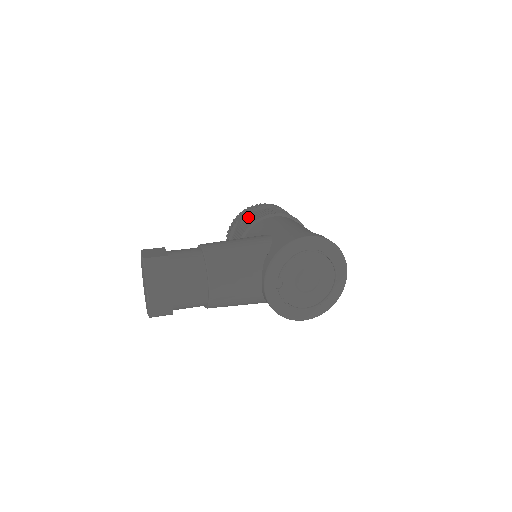
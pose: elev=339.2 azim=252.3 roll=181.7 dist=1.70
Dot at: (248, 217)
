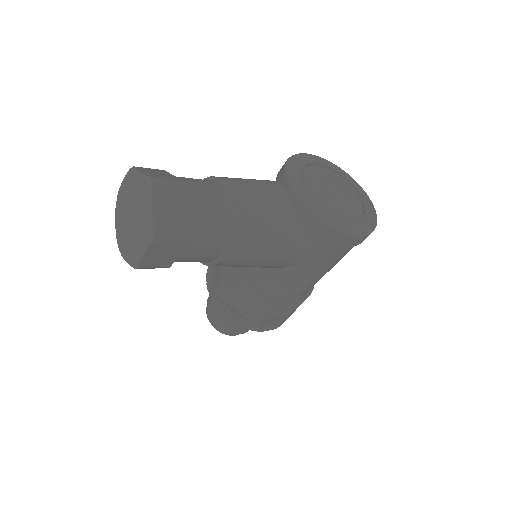
Dot at: occluded
